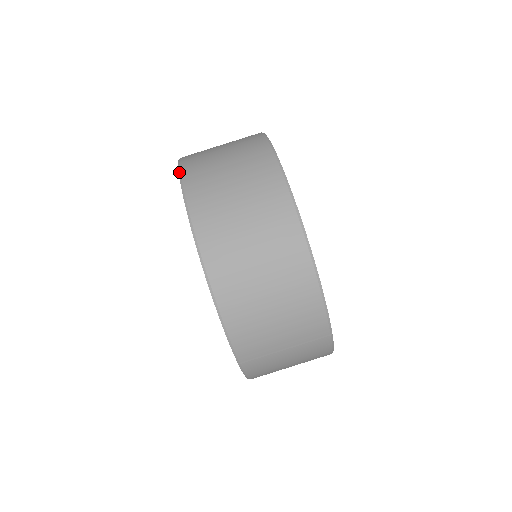
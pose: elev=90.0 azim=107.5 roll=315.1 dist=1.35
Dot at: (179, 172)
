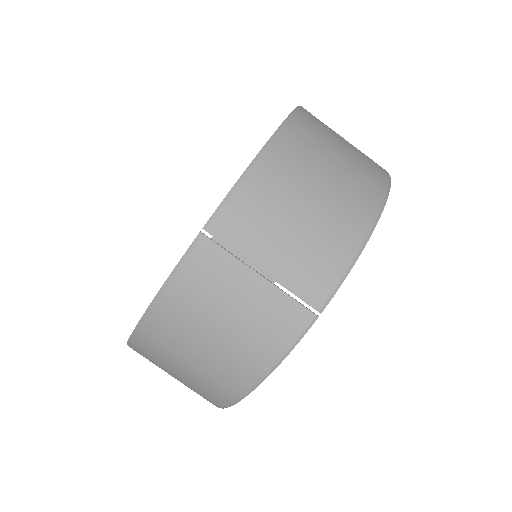
Dot at: occluded
